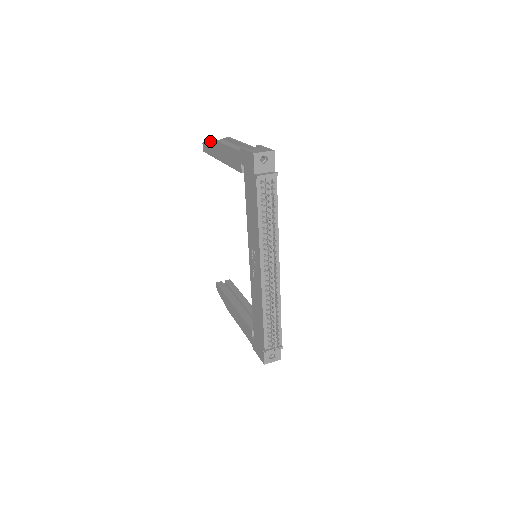
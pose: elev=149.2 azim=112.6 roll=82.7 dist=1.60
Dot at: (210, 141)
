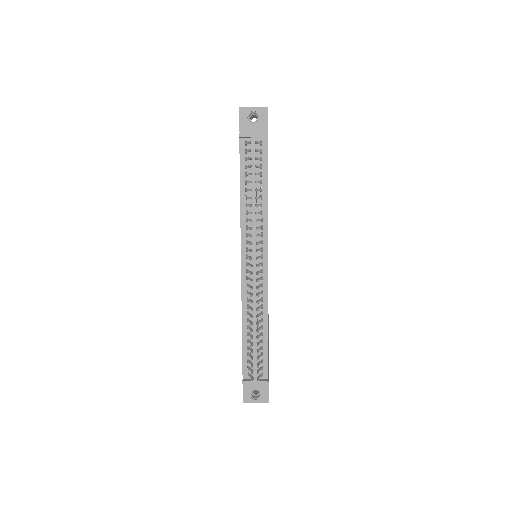
Dot at: occluded
